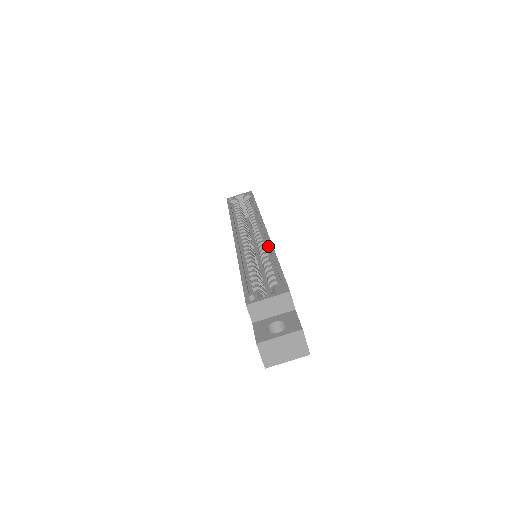
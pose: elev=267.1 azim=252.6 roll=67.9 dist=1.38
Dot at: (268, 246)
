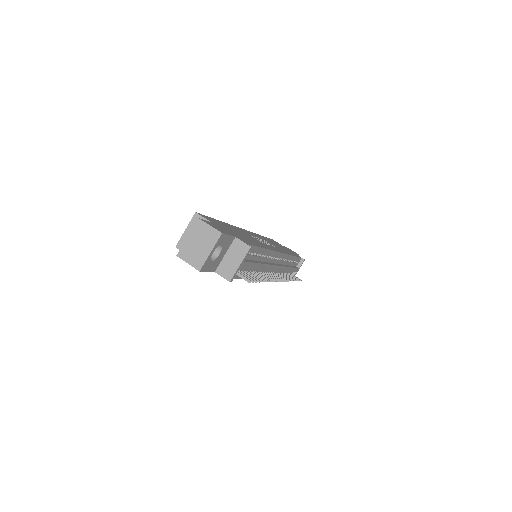
Dot at: occluded
